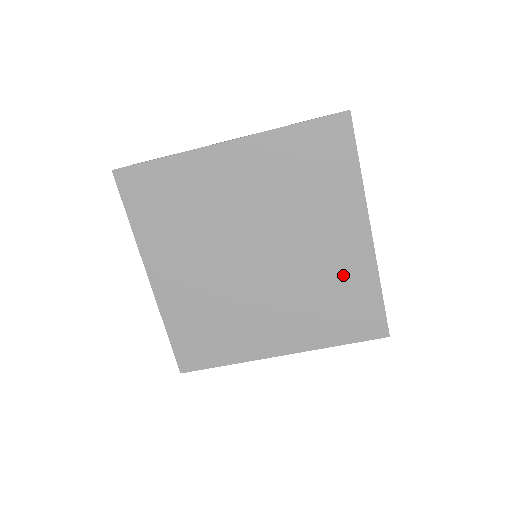
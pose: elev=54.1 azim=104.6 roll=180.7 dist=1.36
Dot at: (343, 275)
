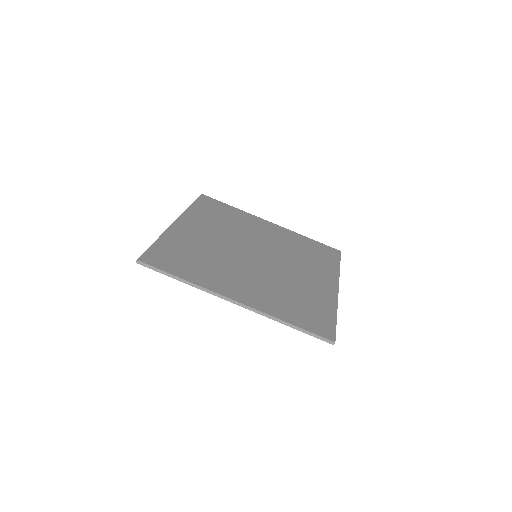
Dot at: (312, 293)
